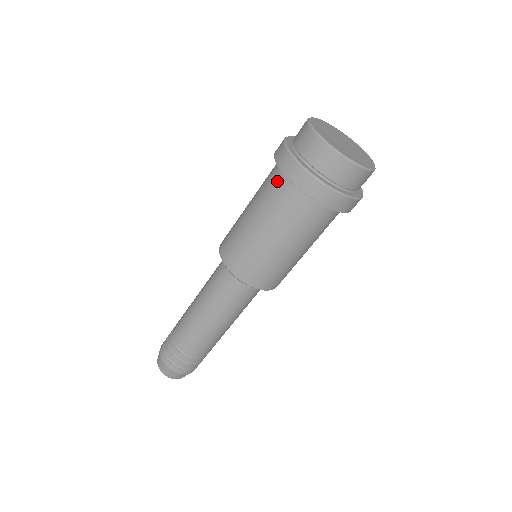
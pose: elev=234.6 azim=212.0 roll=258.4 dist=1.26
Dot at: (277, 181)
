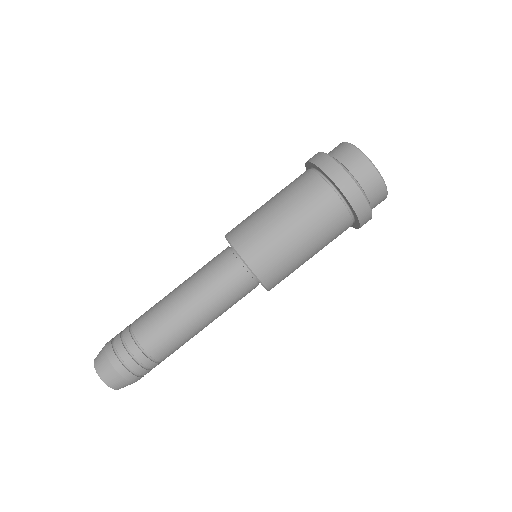
Dot at: (318, 187)
